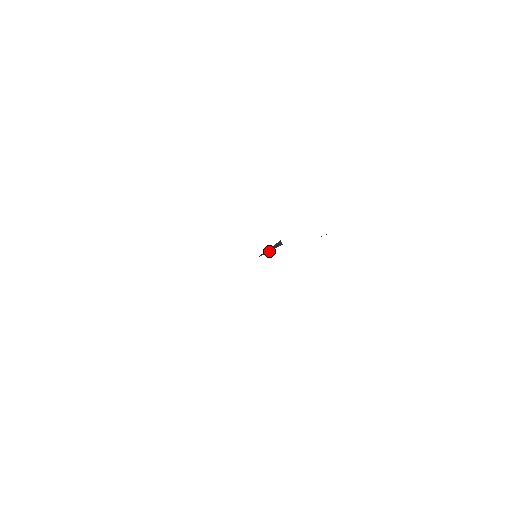
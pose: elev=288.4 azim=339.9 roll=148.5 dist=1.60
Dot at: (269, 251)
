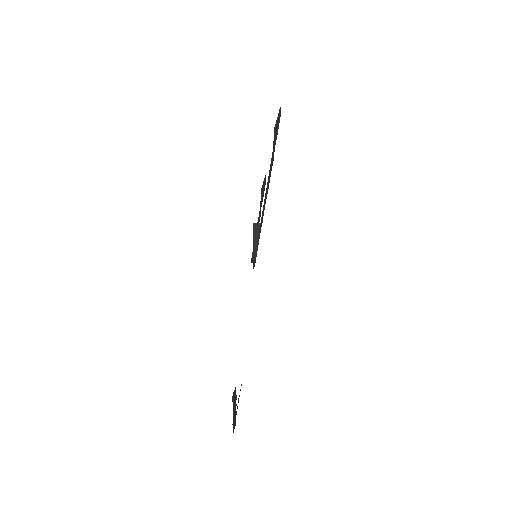
Dot at: (257, 241)
